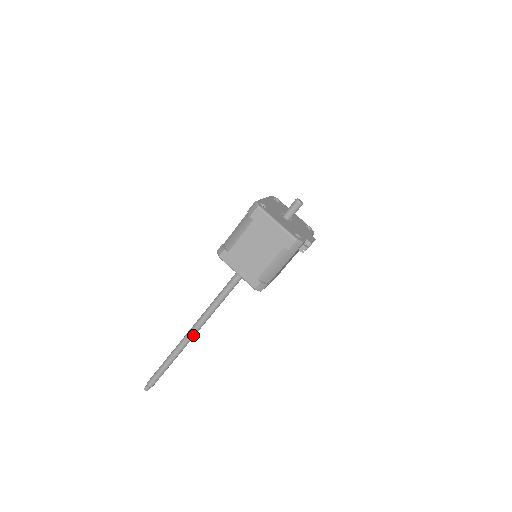
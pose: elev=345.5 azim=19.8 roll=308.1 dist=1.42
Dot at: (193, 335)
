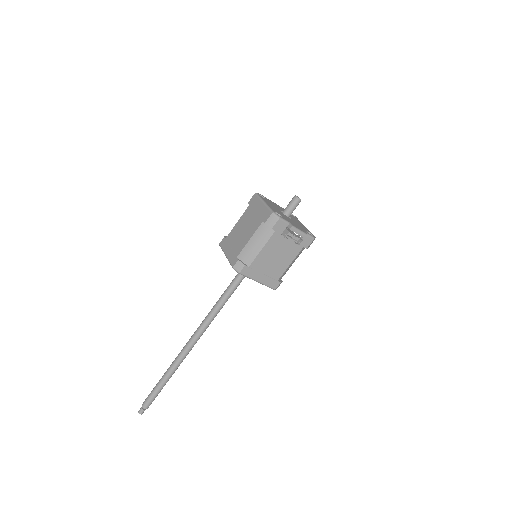
Dot at: (190, 344)
